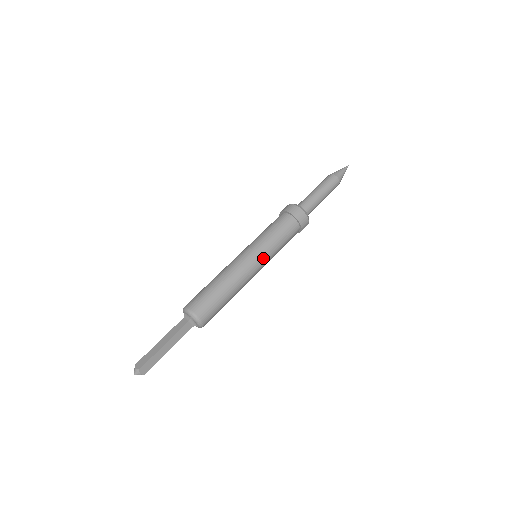
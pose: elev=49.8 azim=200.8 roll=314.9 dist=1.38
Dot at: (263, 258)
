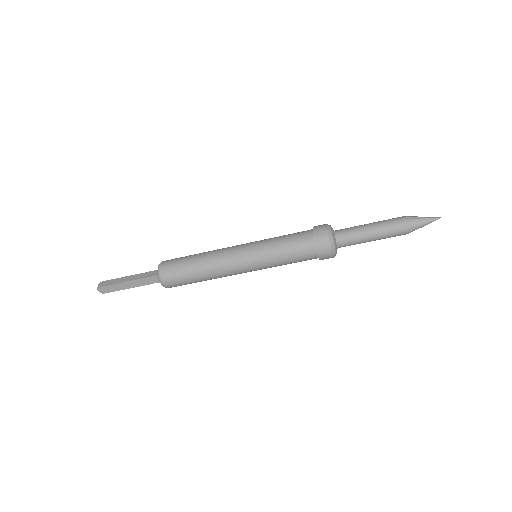
Dot at: (254, 263)
